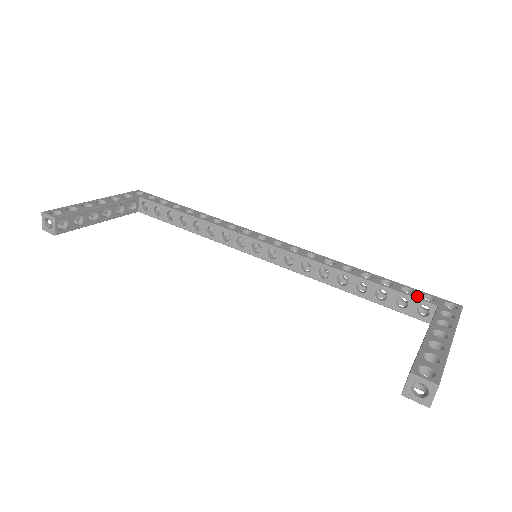
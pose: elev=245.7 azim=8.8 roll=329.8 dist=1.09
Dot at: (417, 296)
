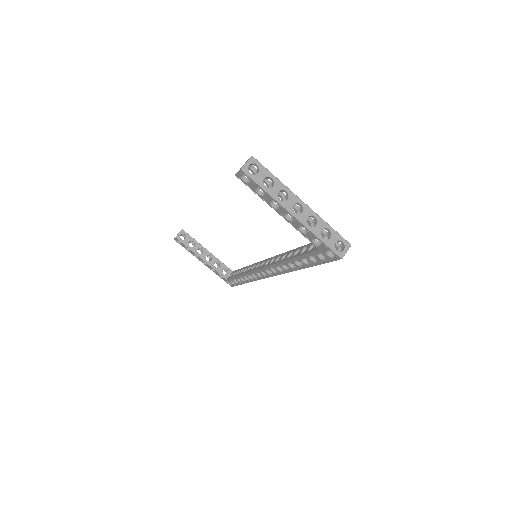
Dot at: occluded
